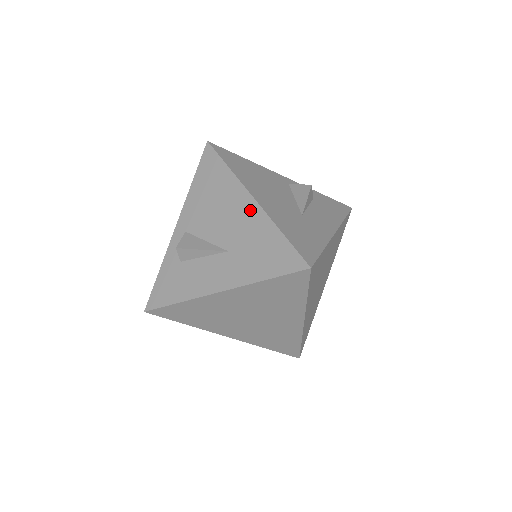
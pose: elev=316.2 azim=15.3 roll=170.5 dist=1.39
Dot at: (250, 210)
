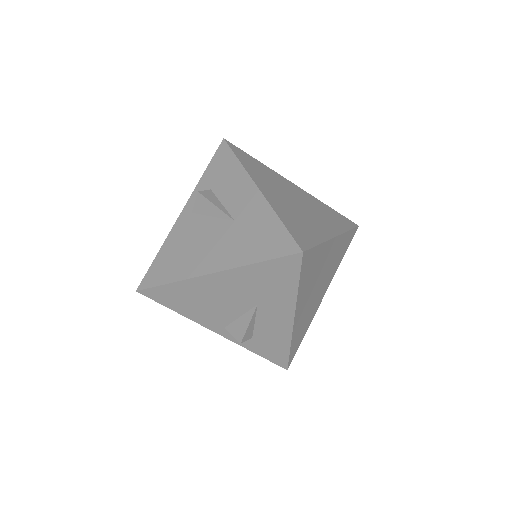
Dot at: (223, 280)
